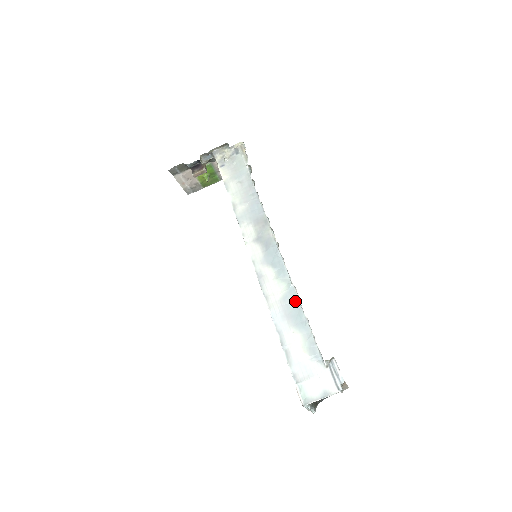
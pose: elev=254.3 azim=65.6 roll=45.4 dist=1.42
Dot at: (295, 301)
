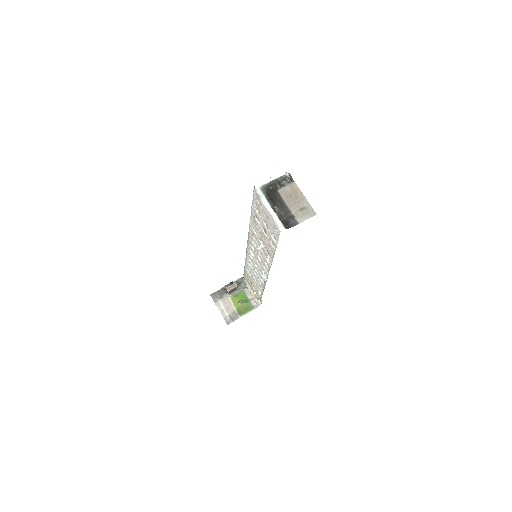
Dot at: occluded
